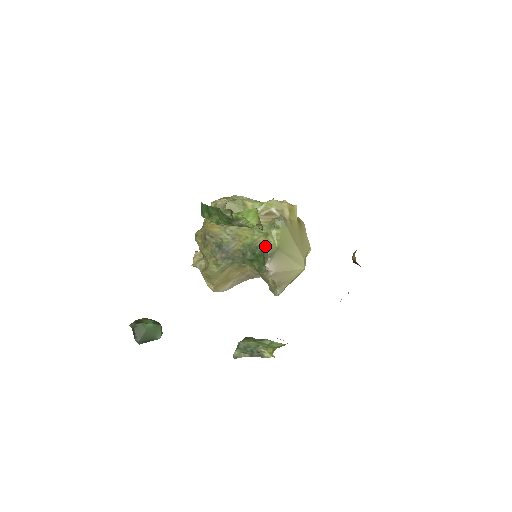
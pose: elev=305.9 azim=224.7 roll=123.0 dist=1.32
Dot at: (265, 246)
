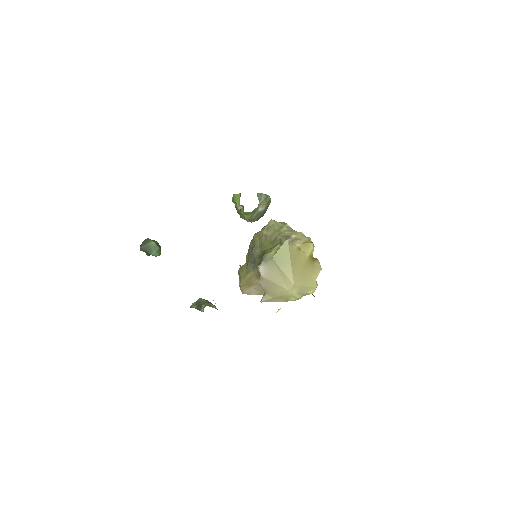
Dot at: (266, 253)
